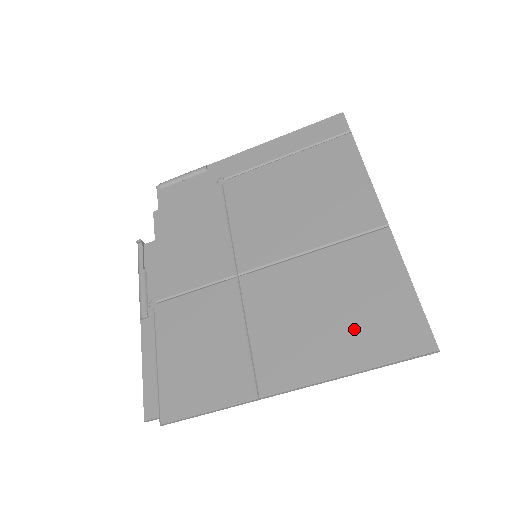
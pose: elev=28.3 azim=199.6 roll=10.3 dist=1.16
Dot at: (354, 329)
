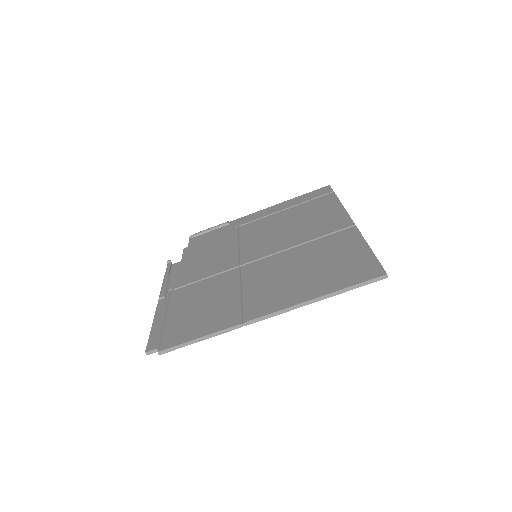
Dot at: (324, 275)
